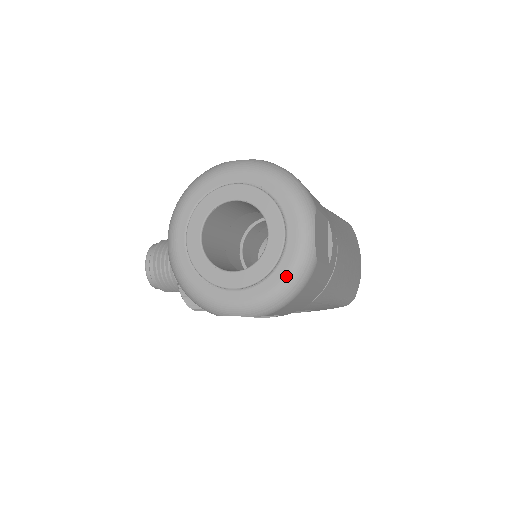
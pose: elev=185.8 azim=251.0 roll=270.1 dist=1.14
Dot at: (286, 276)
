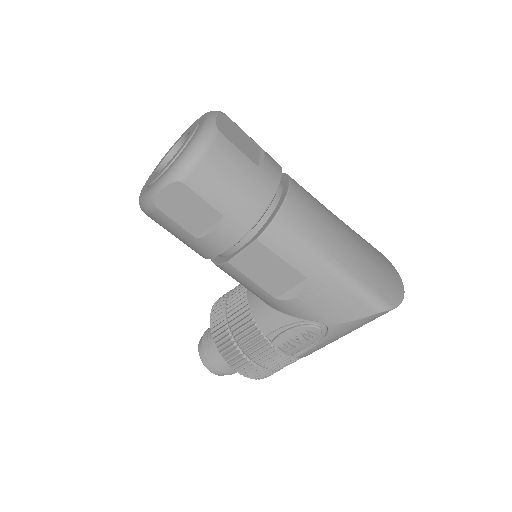
Dot at: (191, 141)
